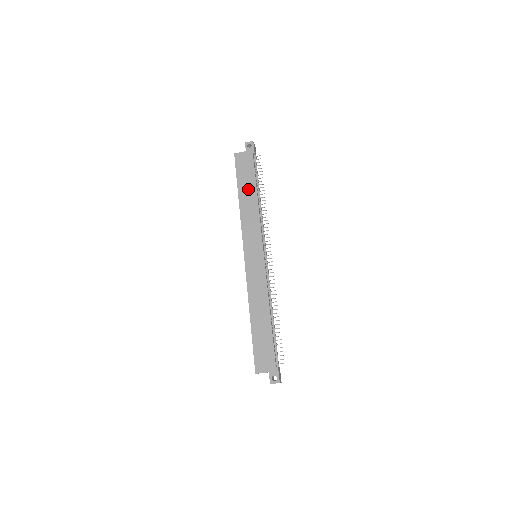
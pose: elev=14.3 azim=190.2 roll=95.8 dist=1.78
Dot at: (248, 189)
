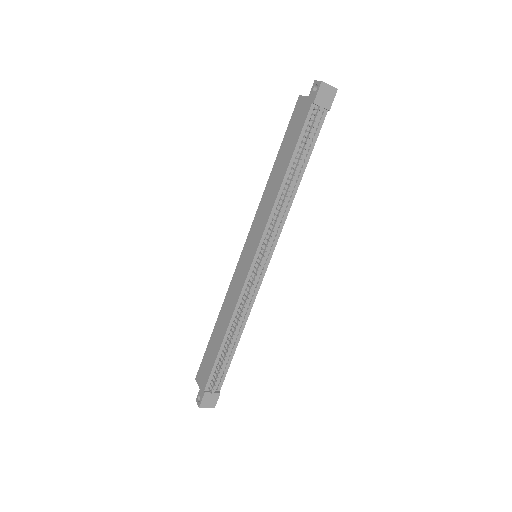
Dot at: (283, 160)
